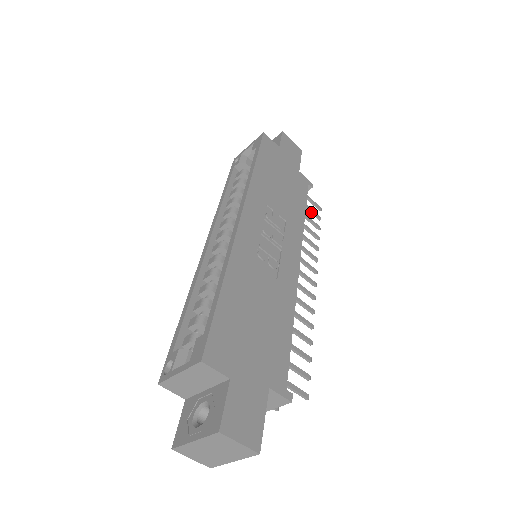
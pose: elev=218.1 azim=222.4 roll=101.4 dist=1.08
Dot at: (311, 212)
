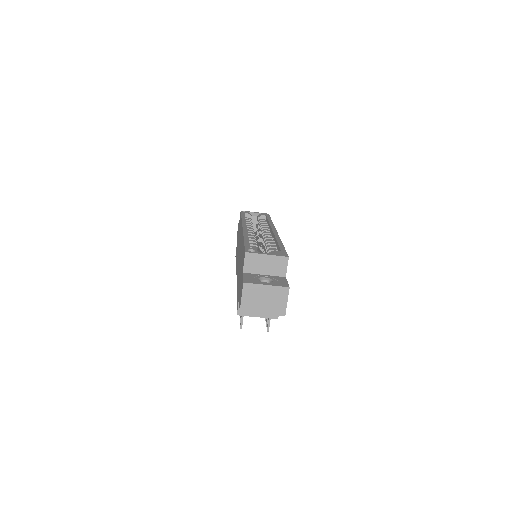
Dot at: occluded
